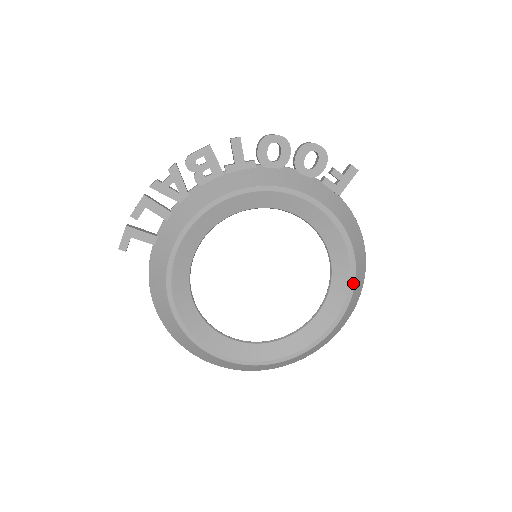
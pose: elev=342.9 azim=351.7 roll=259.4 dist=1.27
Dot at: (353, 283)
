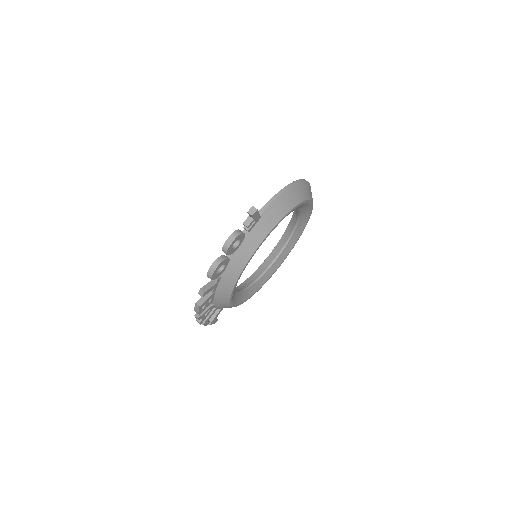
Dot at: (305, 201)
